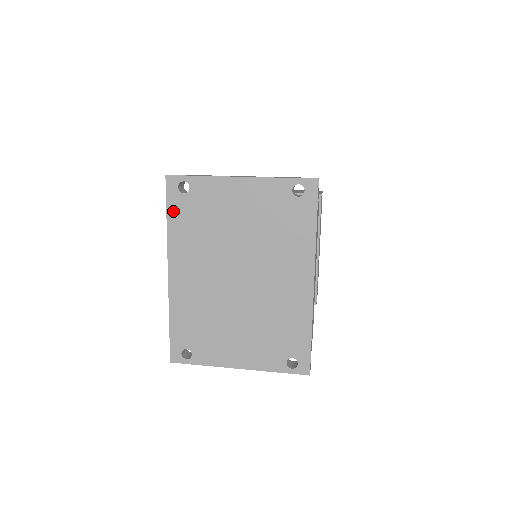
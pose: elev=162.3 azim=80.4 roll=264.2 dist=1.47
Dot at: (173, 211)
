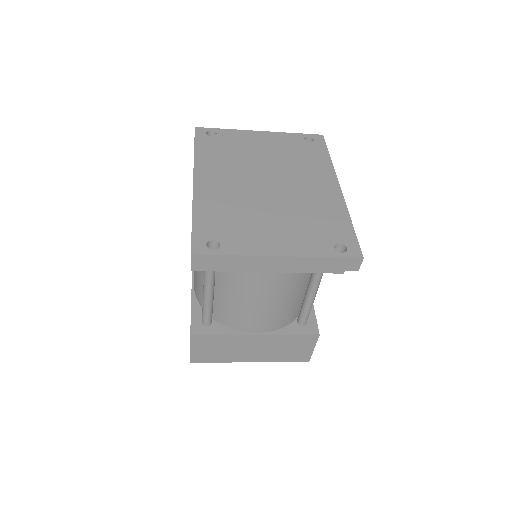
Dot at: (201, 145)
